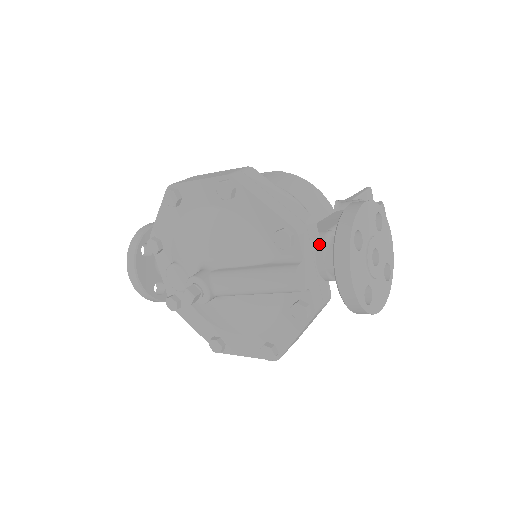
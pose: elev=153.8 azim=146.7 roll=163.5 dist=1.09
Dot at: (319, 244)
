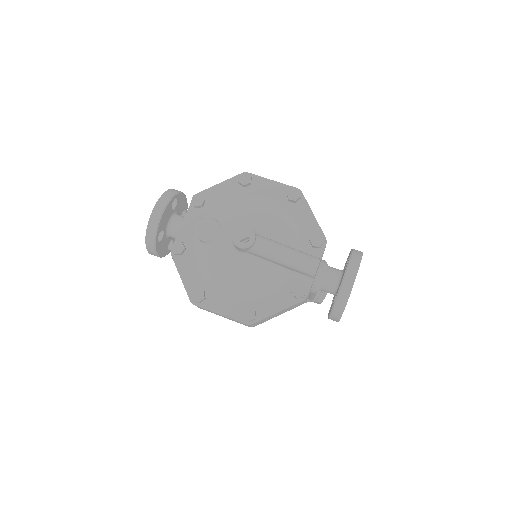
Dot at: (323, 262)
